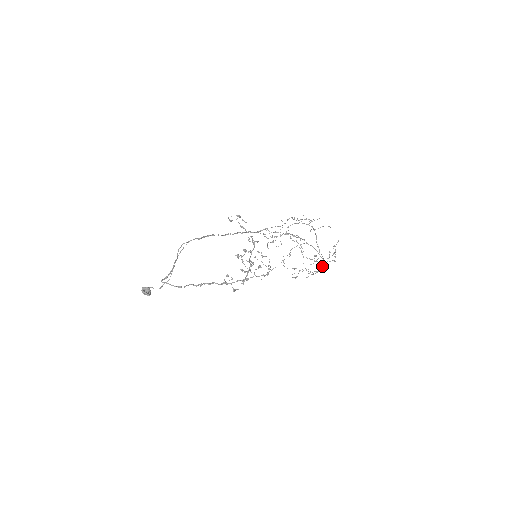
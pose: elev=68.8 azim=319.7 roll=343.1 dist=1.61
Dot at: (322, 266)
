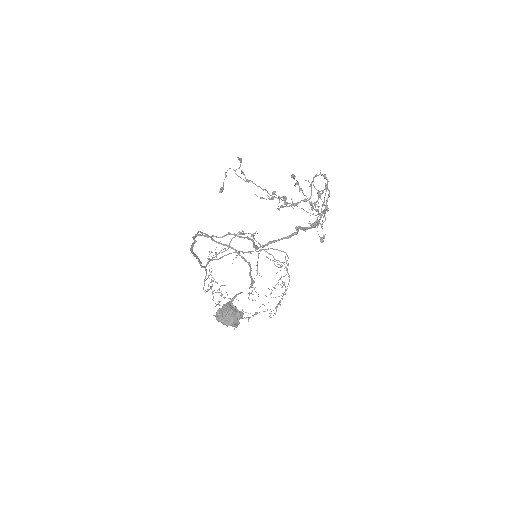
Dot at: (288, 274)
